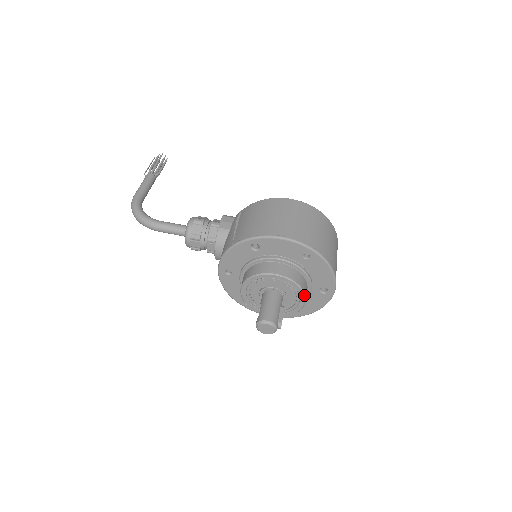
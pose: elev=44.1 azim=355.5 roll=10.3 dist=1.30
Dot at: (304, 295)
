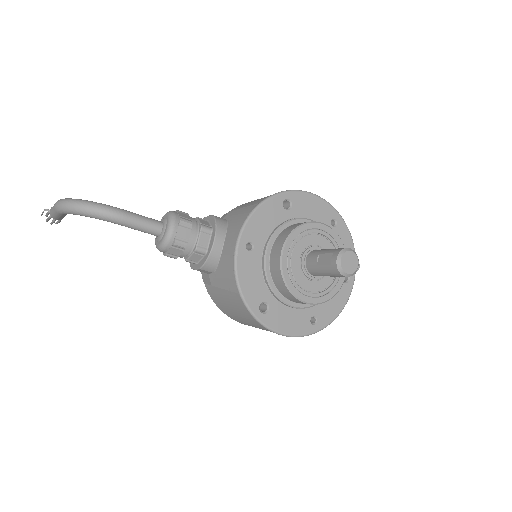
Dot at: occluded
